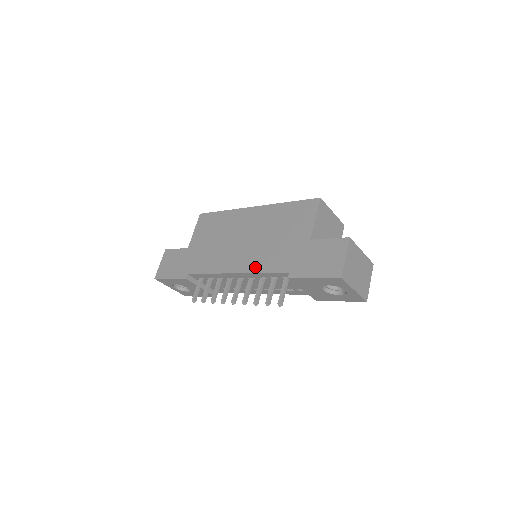
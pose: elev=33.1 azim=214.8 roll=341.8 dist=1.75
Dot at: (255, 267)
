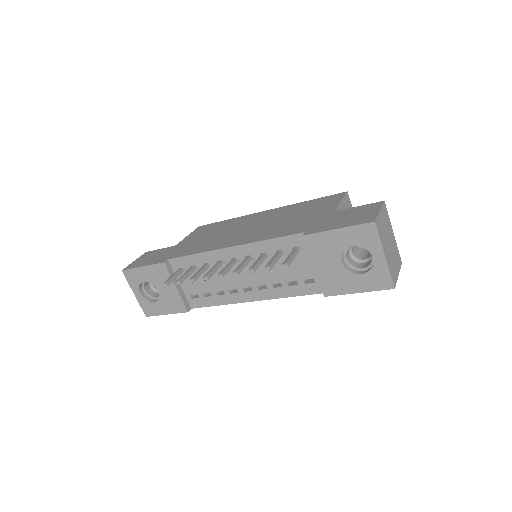
Dot at: (260, 238)
